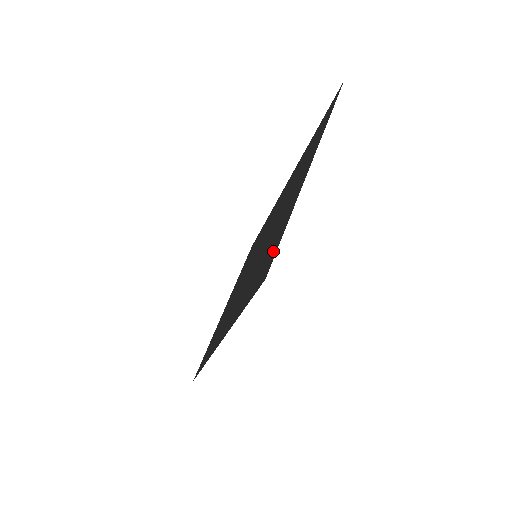
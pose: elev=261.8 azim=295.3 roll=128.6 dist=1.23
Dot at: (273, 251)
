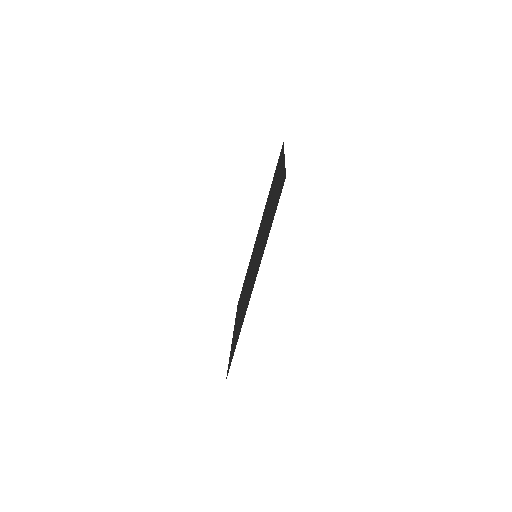
Dot at: occluded
